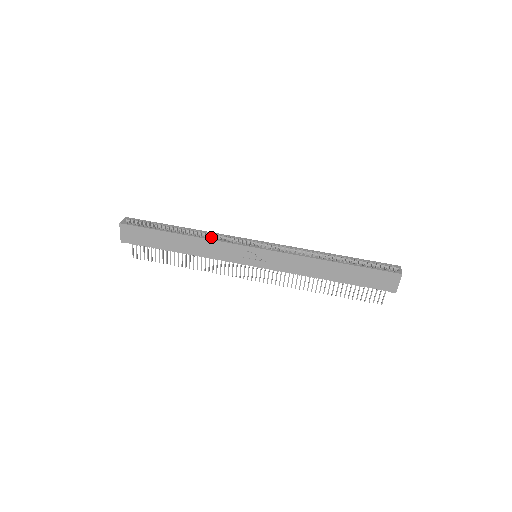
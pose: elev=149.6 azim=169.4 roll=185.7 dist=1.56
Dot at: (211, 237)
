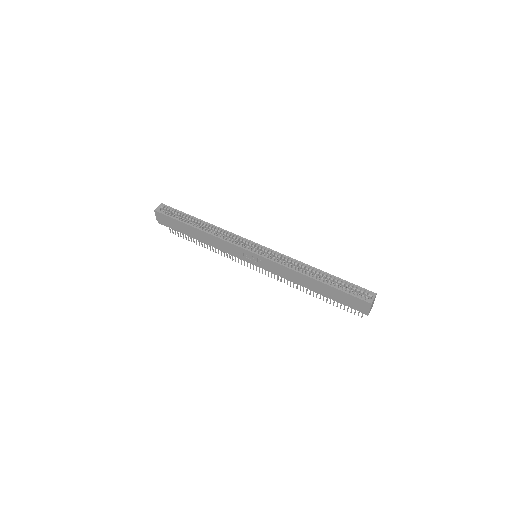
Dot at: (220, 235)
